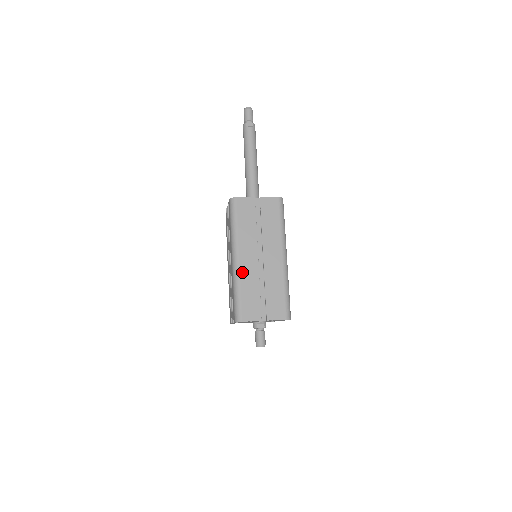
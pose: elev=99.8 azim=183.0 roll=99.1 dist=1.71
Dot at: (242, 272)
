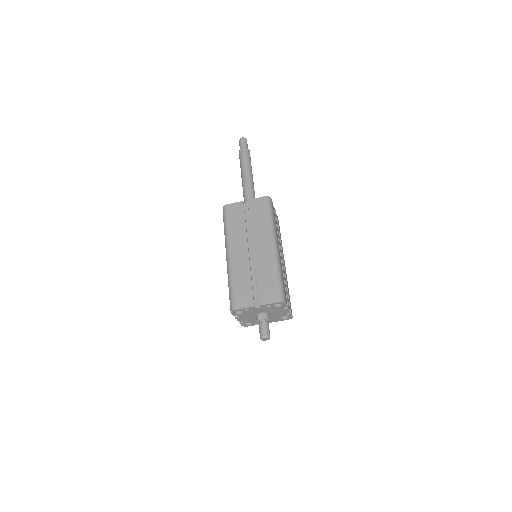
Dot at: (234, 265)
